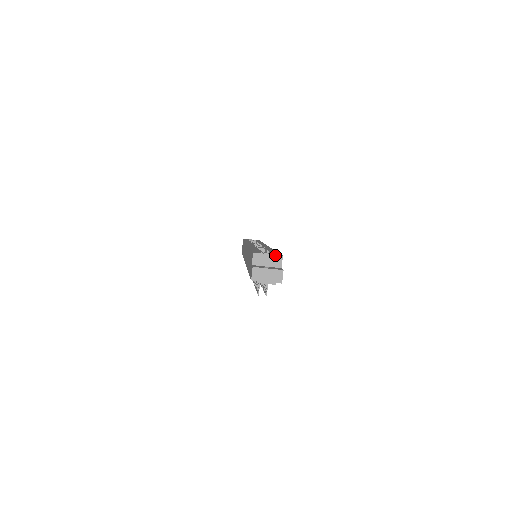
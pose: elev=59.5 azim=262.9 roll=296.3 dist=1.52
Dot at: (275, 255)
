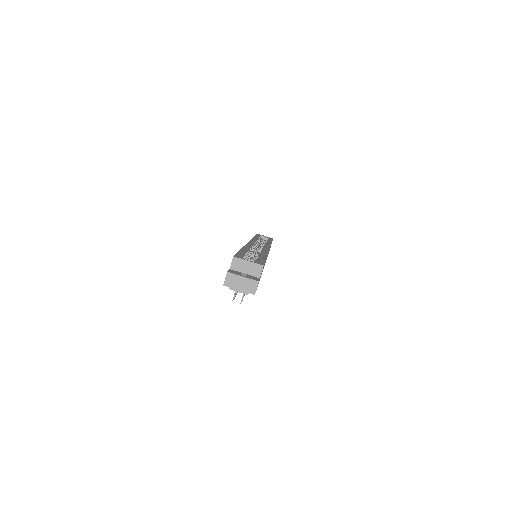
Dot at: (256, 263)
